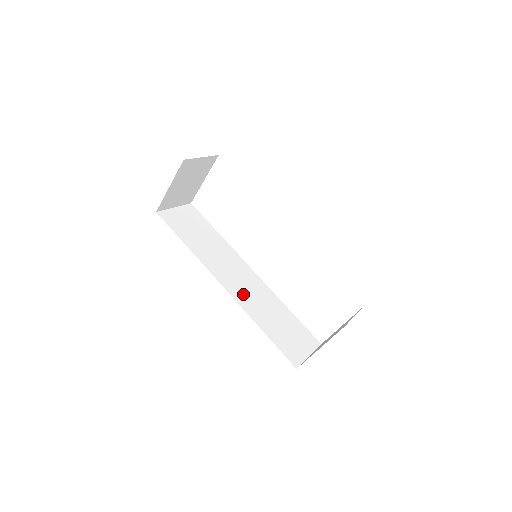
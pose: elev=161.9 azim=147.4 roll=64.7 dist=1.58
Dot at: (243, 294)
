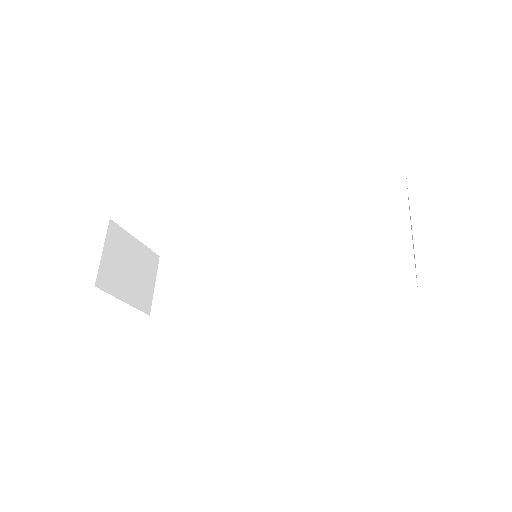
Dot at: (292, 288)
